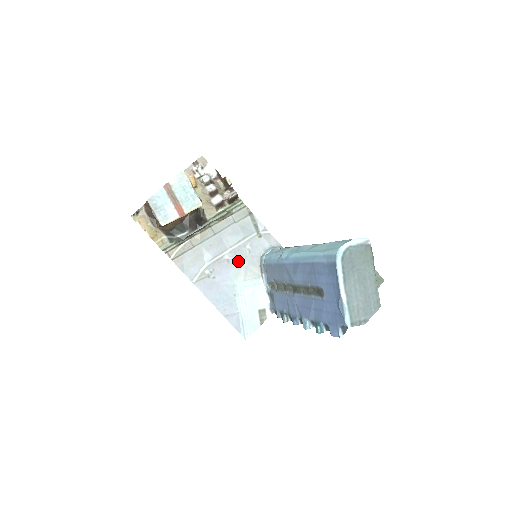
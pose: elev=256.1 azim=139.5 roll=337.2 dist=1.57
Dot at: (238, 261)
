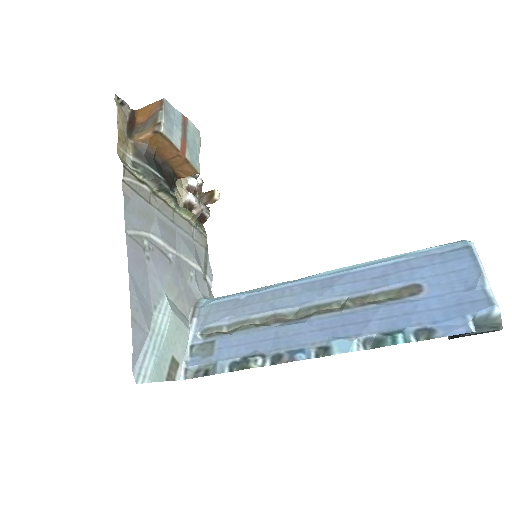
Dot at: (178, 275)
